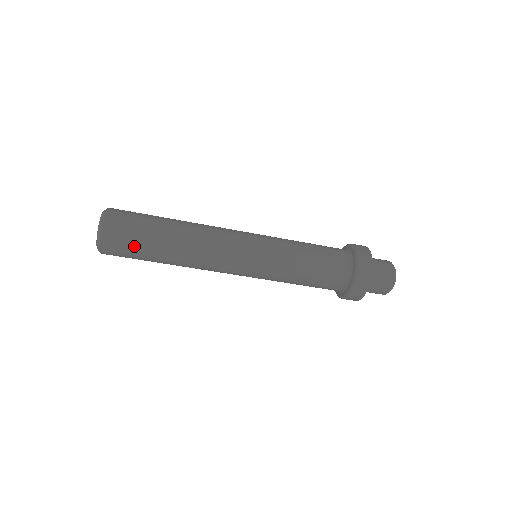
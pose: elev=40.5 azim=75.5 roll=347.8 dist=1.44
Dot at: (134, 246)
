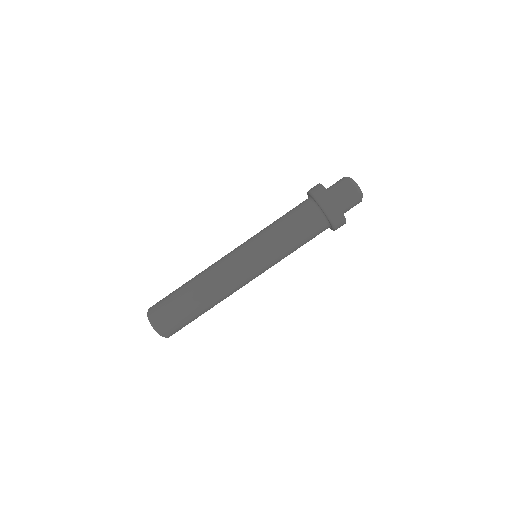
Dot at: (168, 296)
